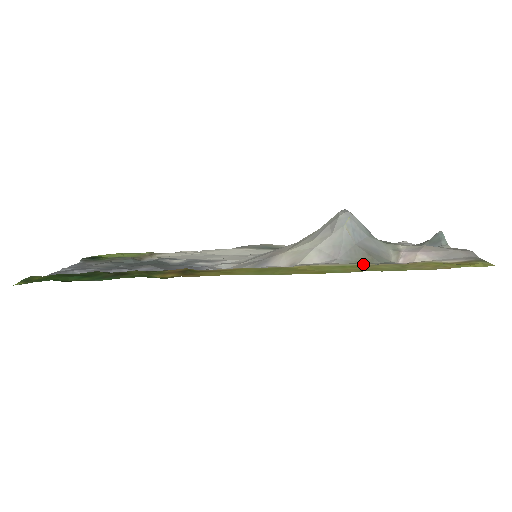
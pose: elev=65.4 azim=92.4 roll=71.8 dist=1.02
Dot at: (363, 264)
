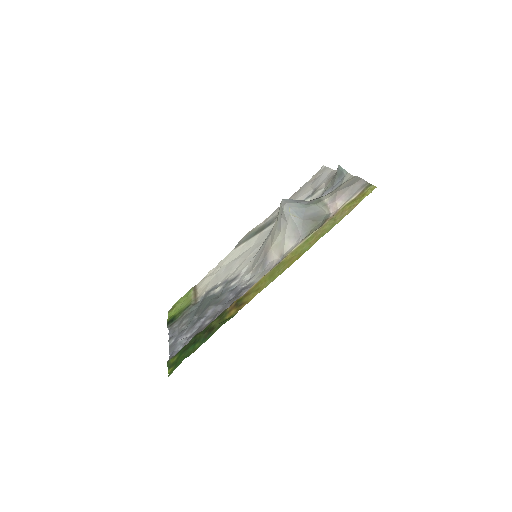
Dot at: (315, 231)
